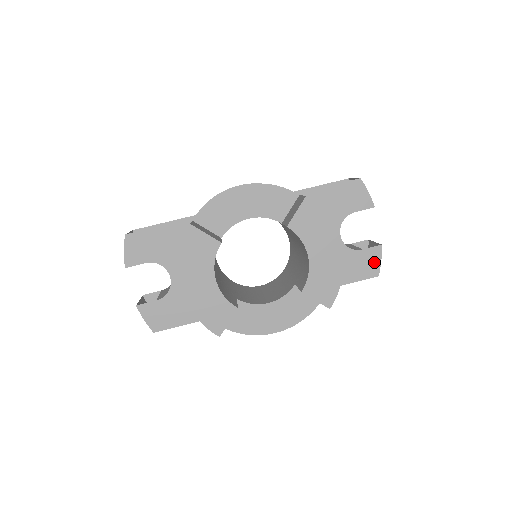
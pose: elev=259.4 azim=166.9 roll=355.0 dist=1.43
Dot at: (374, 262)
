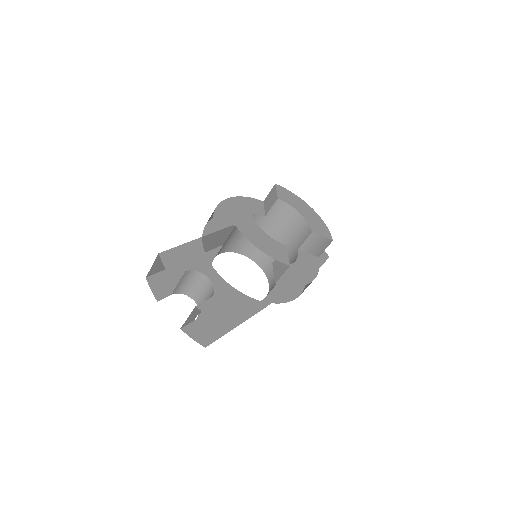
Dot at: occluded
